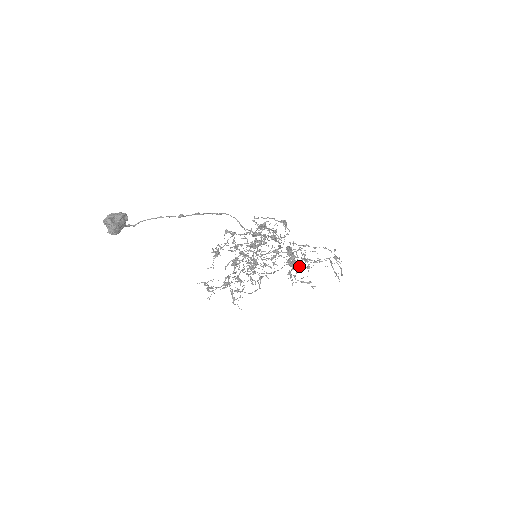
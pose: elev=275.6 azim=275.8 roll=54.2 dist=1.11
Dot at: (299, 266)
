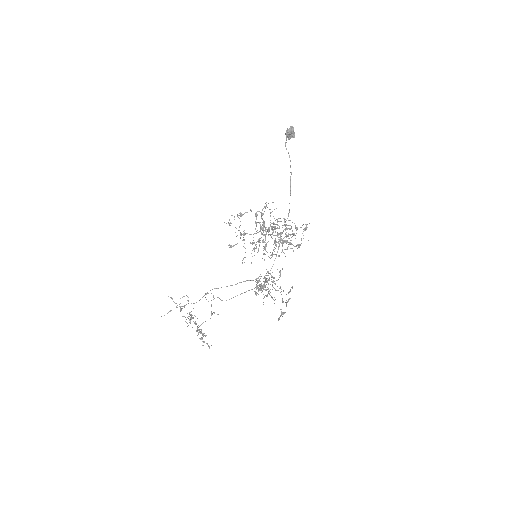
Dot at: occluded
